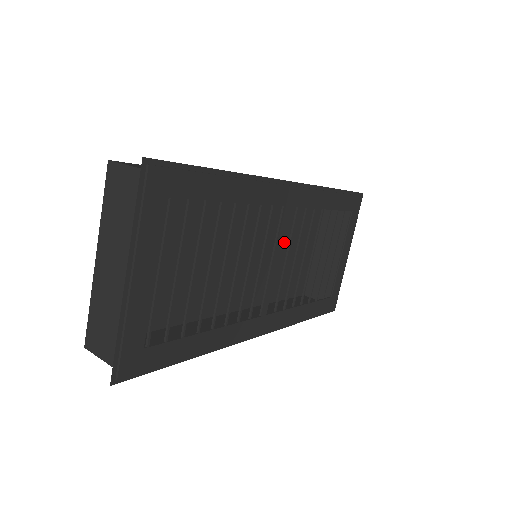
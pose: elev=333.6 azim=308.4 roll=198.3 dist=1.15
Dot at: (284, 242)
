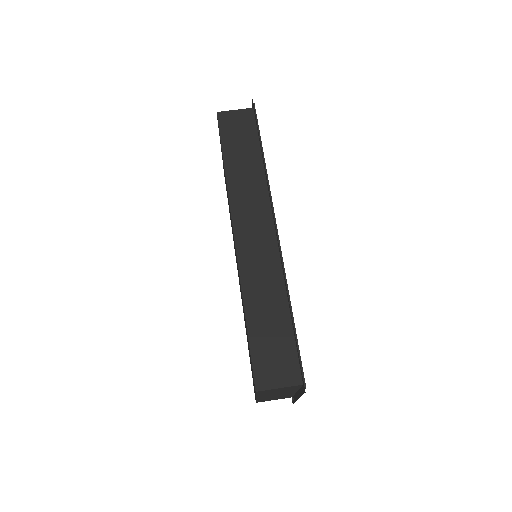
Dot at: occluded
